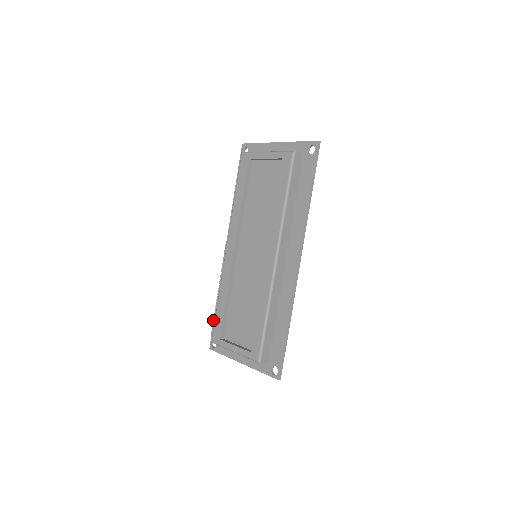
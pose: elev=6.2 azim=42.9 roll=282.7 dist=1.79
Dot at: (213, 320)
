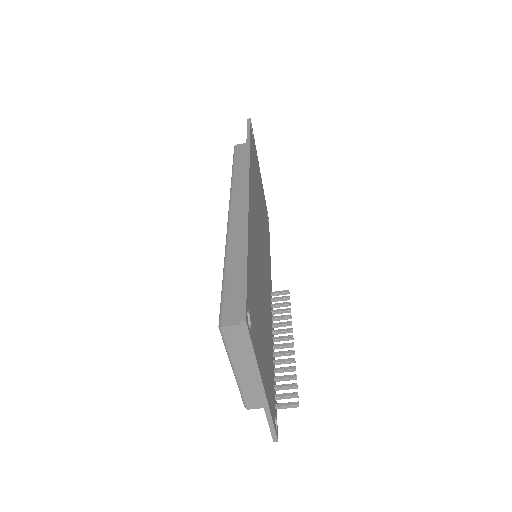
Dot at: occluded
